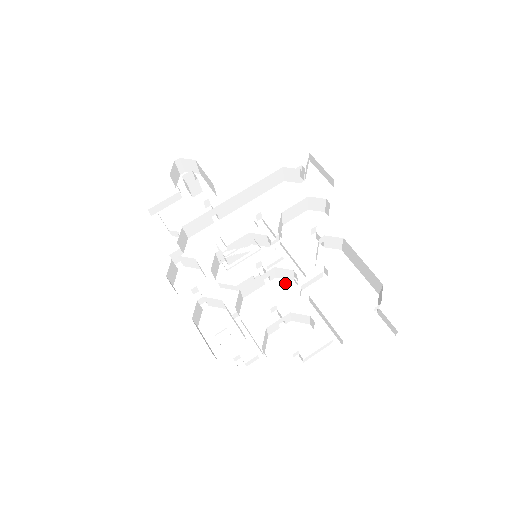
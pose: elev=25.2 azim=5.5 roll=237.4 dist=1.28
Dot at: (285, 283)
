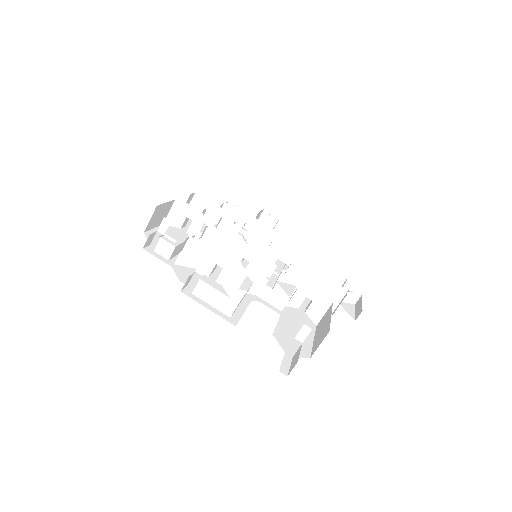
Dot at: (250, 283)
